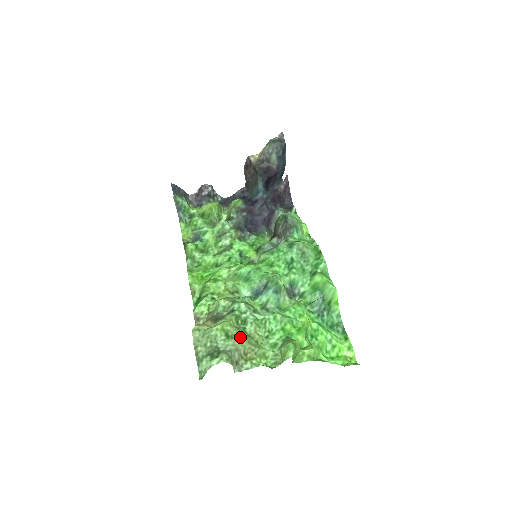
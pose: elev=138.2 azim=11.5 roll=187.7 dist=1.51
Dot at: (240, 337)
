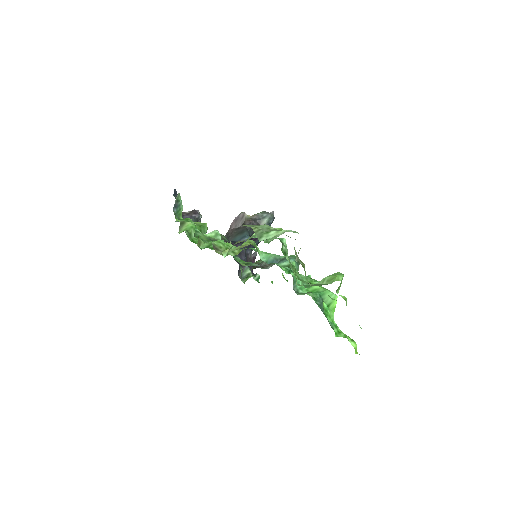
Dot at: (294, 247)
